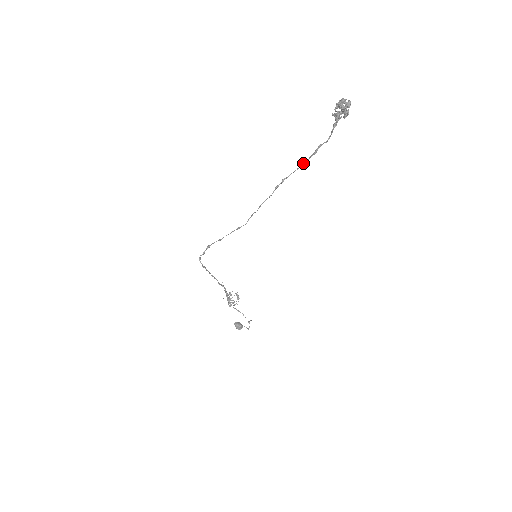
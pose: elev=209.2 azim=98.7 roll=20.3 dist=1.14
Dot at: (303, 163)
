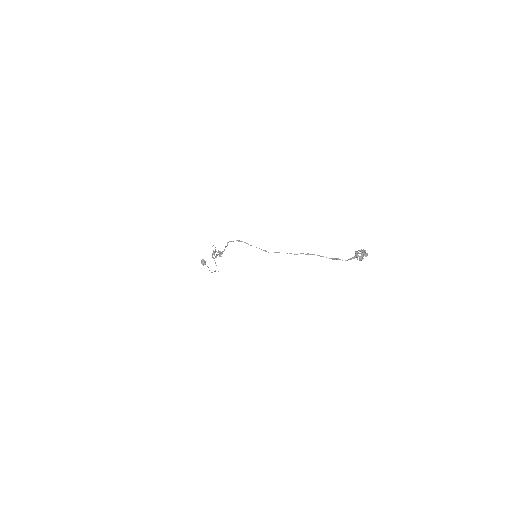
Dot at: occluded
